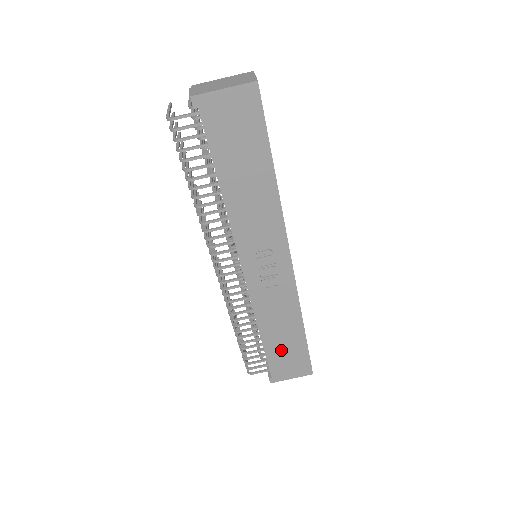
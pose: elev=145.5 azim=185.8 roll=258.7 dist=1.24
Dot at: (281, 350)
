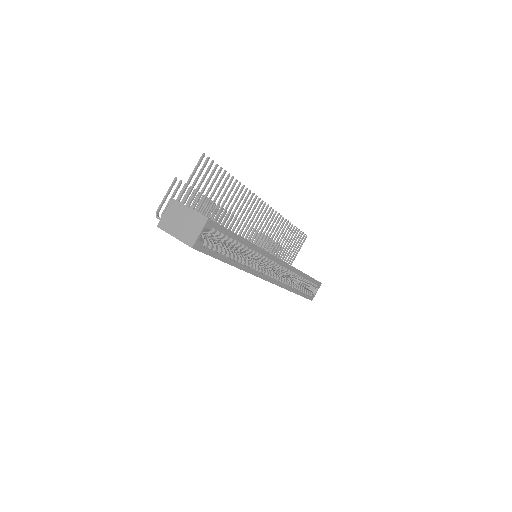
Dot at: occluded
